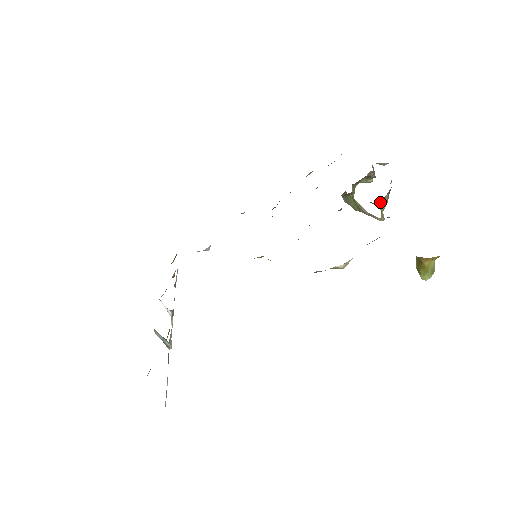
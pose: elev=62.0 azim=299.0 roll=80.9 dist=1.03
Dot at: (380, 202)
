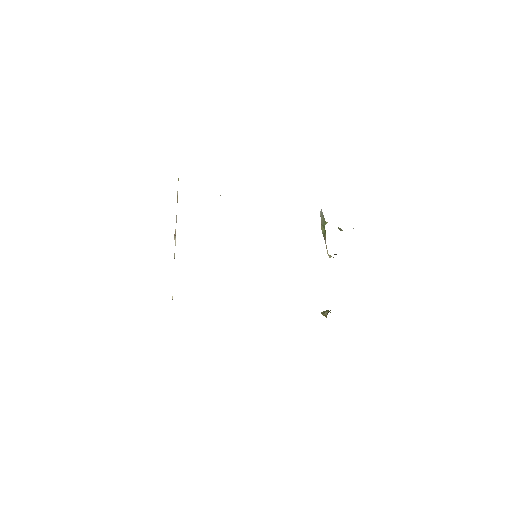
Dot at: occluded
